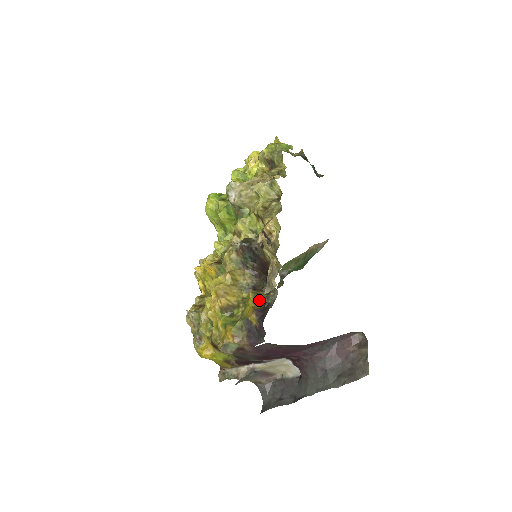
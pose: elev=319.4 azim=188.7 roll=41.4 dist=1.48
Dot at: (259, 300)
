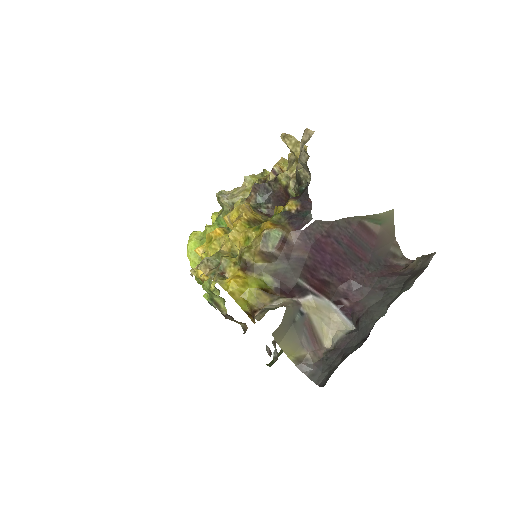
Dot at: occluded
